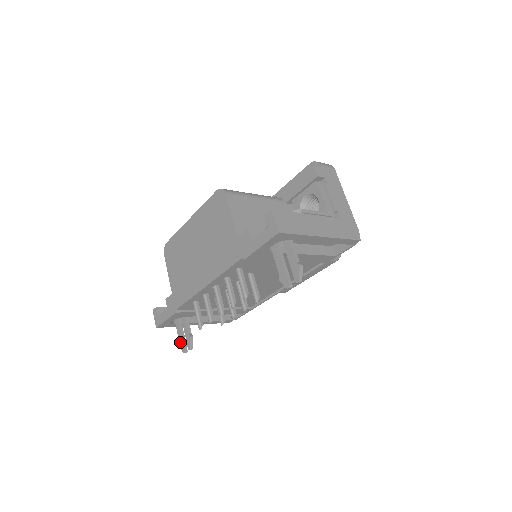
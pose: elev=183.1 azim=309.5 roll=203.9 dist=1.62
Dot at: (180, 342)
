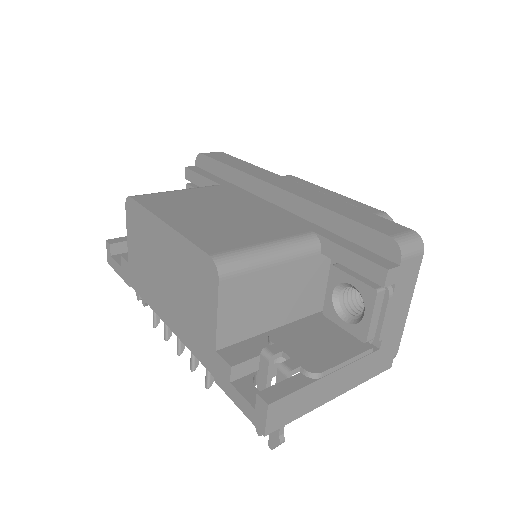
Dot at: occluded
